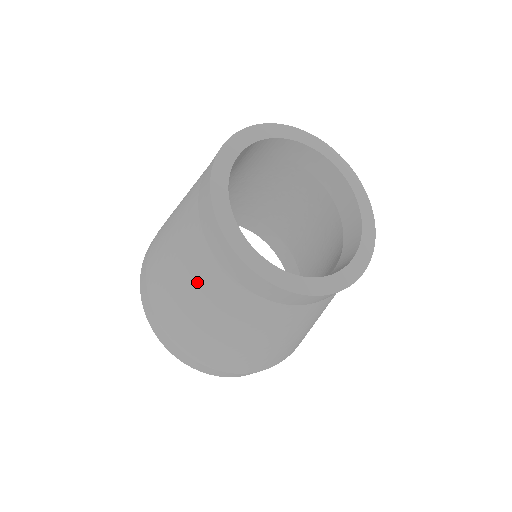
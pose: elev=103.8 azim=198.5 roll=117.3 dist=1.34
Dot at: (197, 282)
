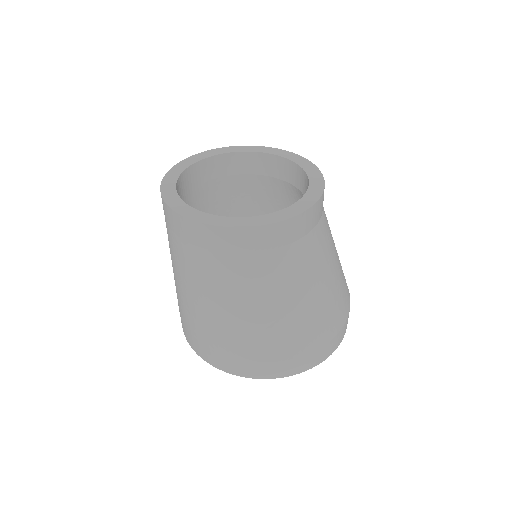
Dot at: (257, 289)
